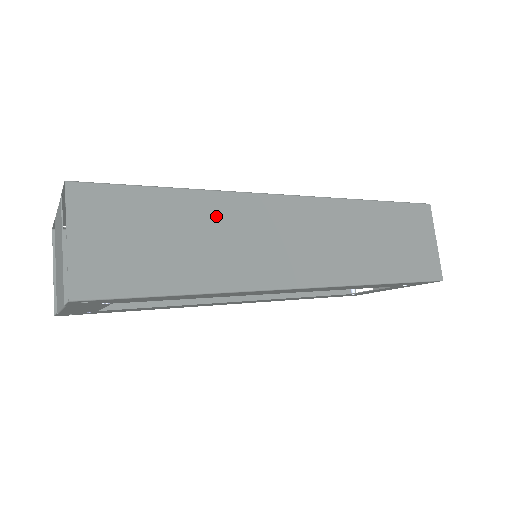
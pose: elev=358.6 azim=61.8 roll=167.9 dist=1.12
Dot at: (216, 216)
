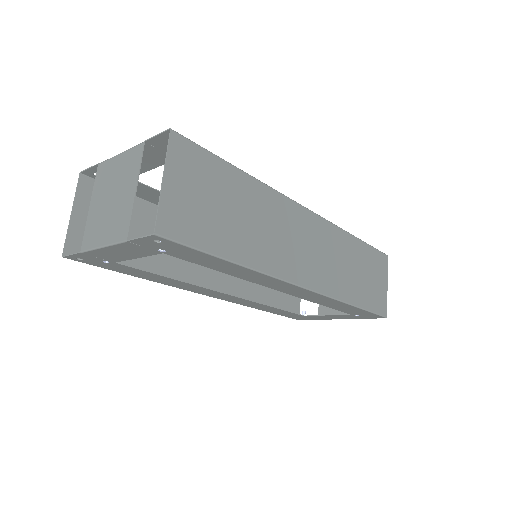
Dot at: (264, 206)
